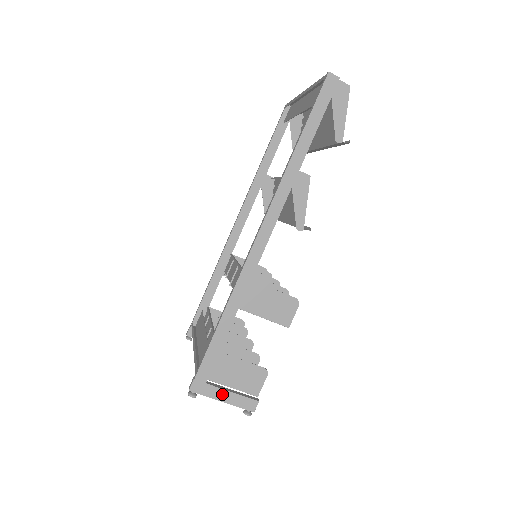
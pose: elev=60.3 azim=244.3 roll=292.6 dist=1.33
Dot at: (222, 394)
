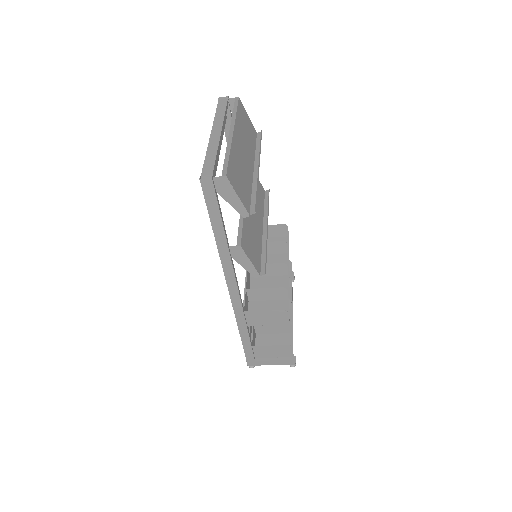
Dot at: (269, 362)
